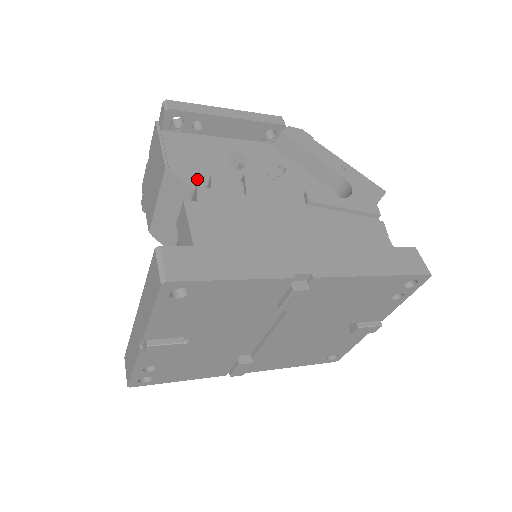
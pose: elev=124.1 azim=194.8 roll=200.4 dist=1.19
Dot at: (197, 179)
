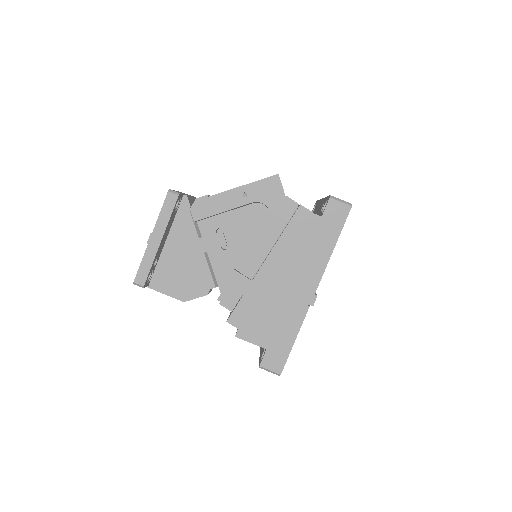
Dot at: (200, 288)
